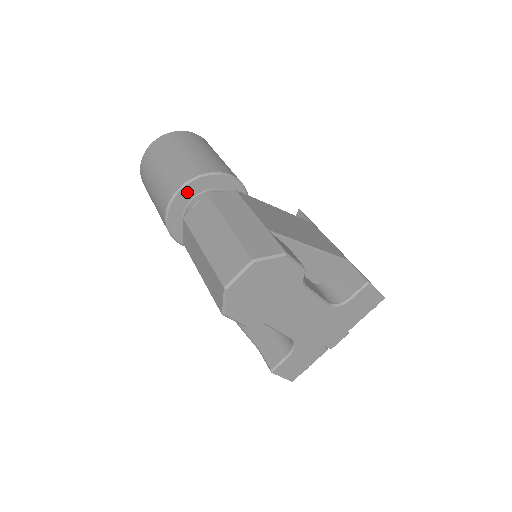
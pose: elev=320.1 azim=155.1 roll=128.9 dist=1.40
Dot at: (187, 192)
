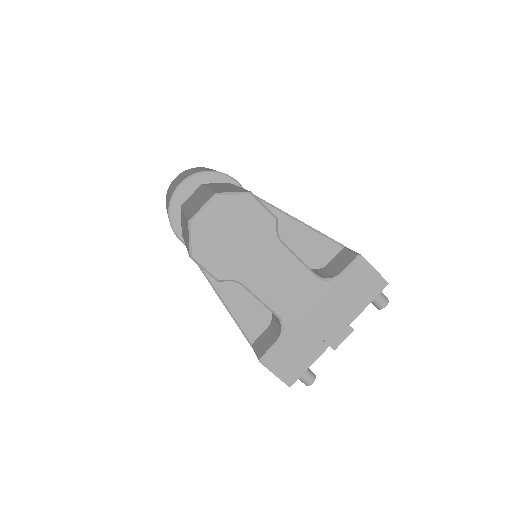
Dot at: (188, 187)
